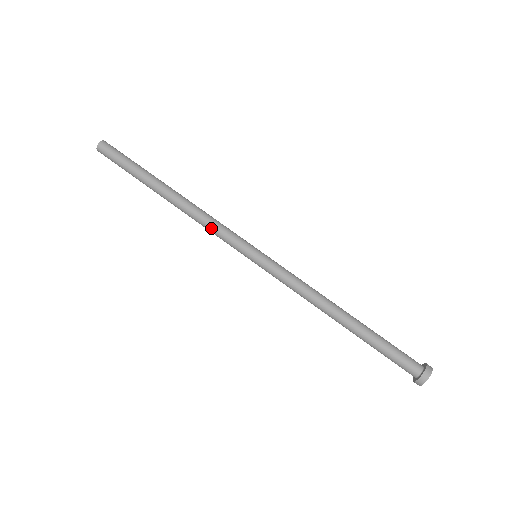
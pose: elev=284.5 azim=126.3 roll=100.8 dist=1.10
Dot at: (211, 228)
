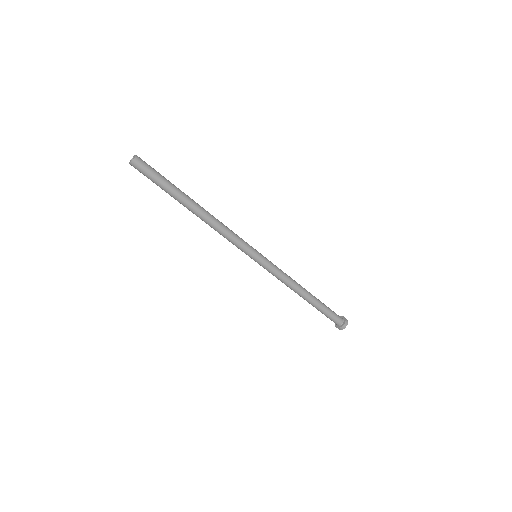
Dot at: (225, 237)
